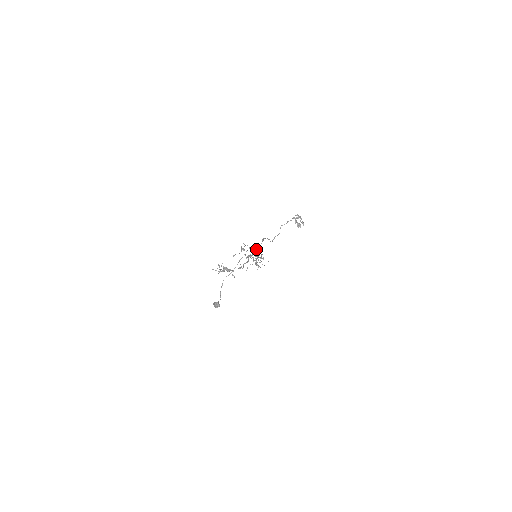
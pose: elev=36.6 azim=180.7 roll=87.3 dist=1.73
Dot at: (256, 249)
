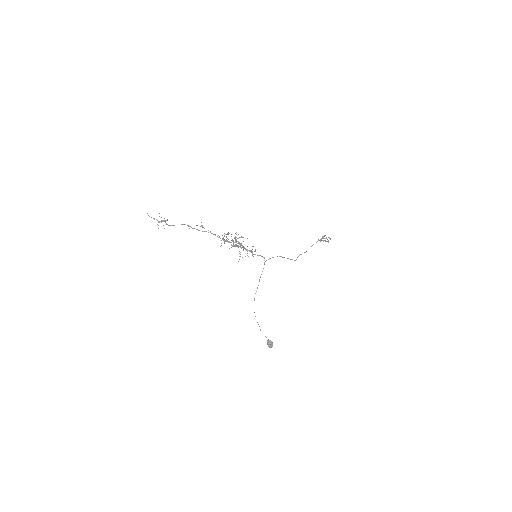
Dot at: (231, 234)
